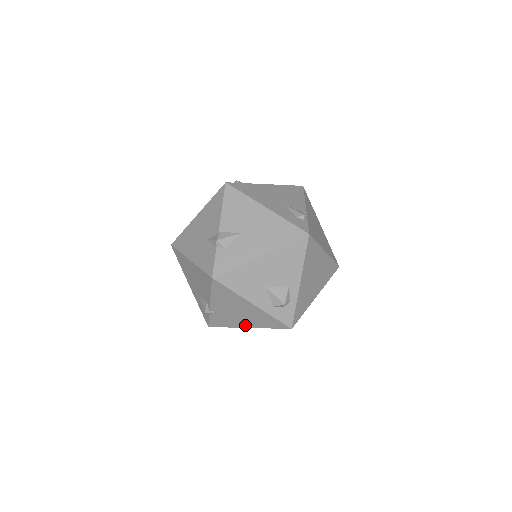
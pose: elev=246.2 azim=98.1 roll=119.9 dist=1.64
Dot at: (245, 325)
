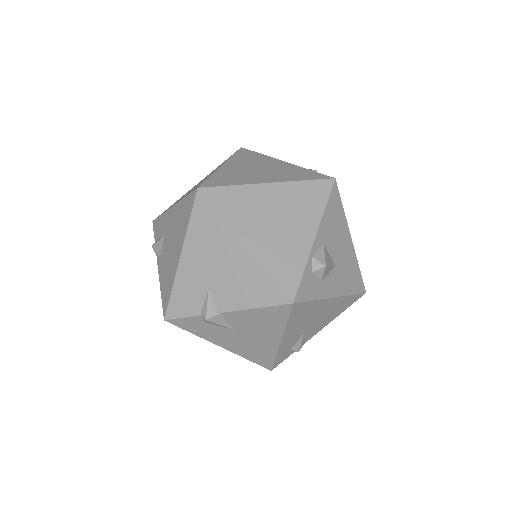
Dot at: occluded
